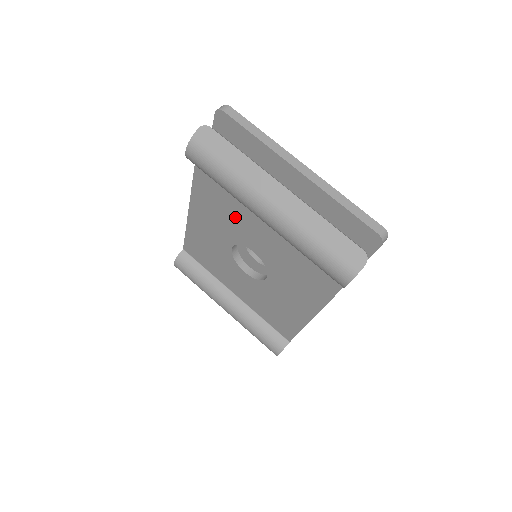
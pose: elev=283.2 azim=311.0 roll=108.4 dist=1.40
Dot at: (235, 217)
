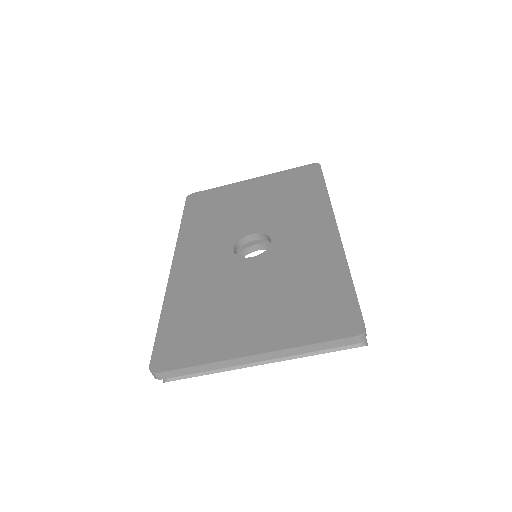
Dot at: occluded
